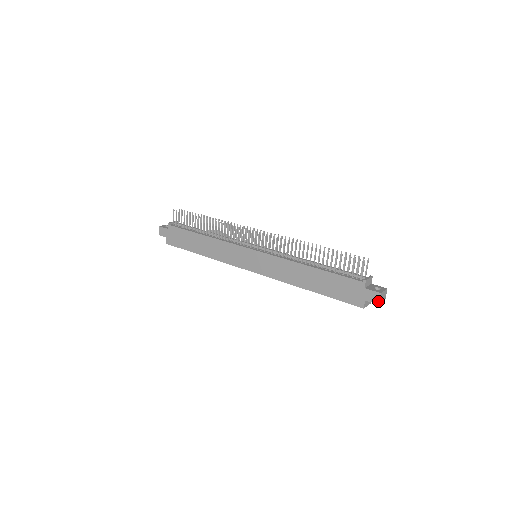
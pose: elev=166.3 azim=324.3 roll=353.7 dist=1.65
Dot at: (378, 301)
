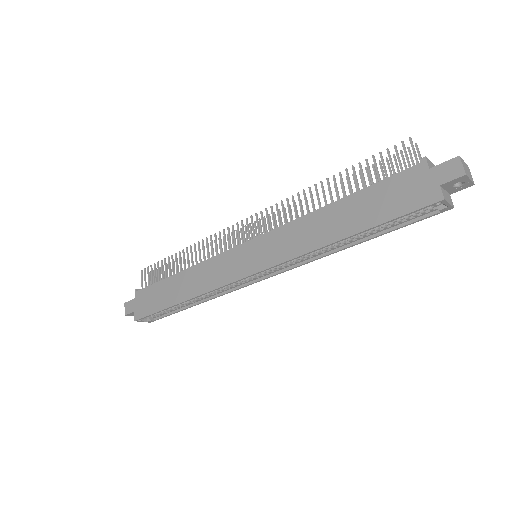
Dot at: (462, 170)
